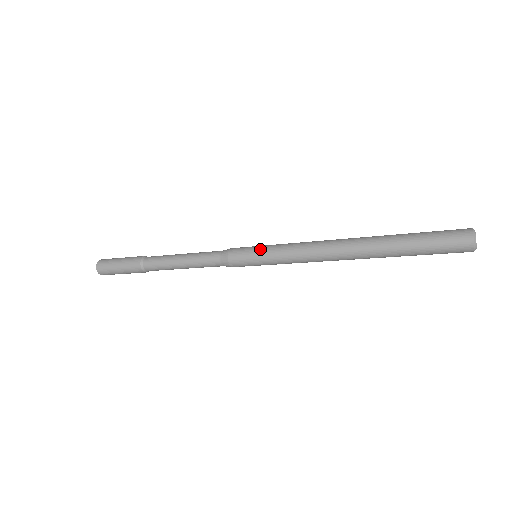
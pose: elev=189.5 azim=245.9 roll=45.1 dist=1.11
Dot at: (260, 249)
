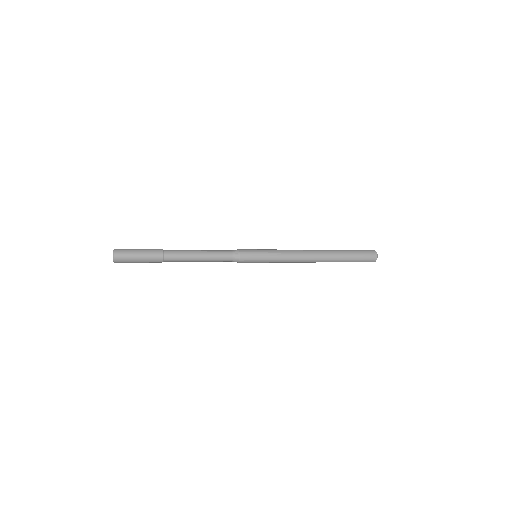
Dot at: (263, 252)
